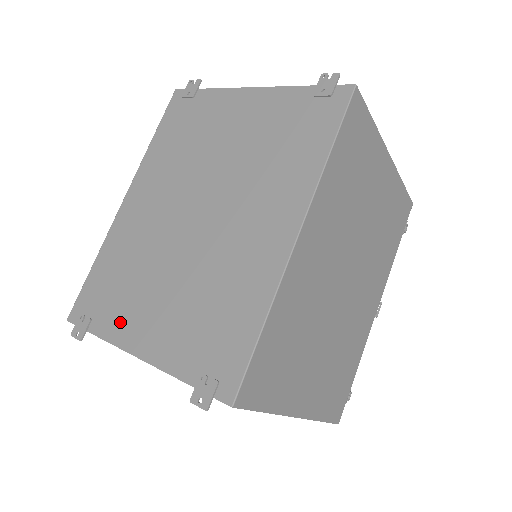
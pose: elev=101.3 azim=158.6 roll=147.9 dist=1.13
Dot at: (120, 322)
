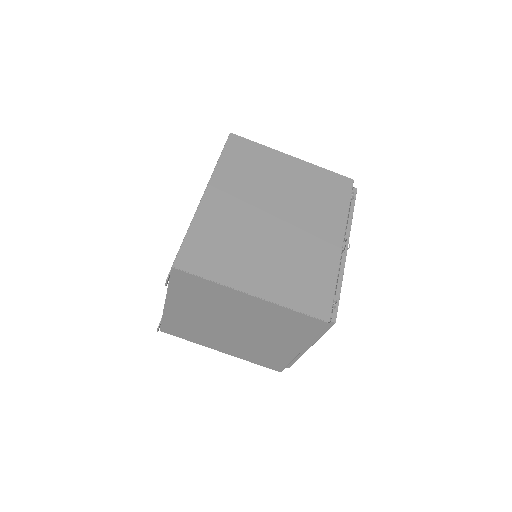
Dot at: occluded
